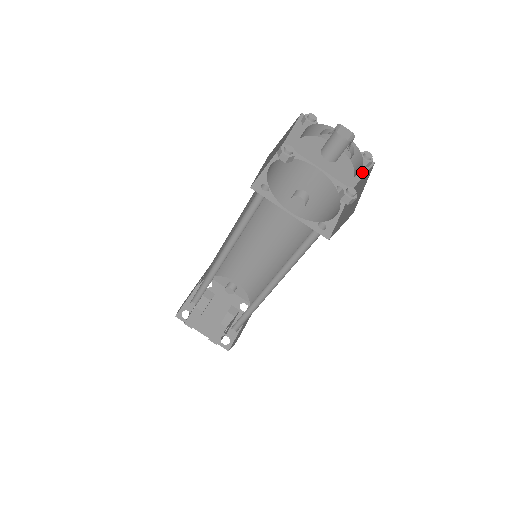
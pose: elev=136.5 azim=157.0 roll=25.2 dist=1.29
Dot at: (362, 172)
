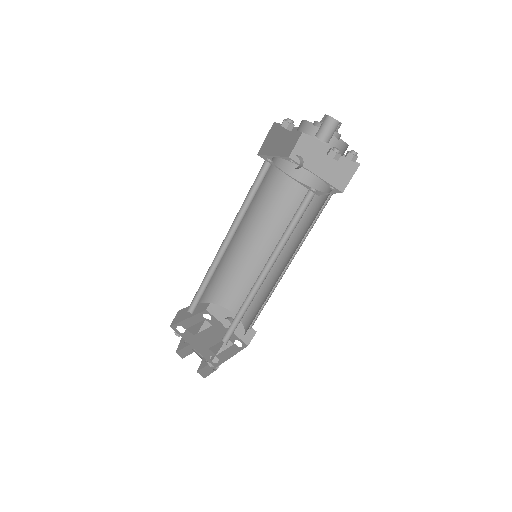
Dot at: (350, 174)
